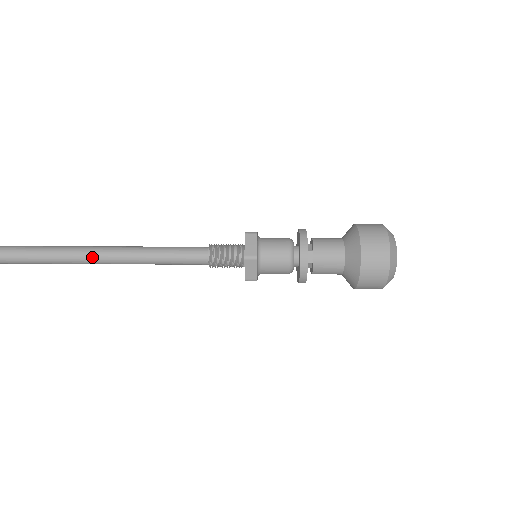
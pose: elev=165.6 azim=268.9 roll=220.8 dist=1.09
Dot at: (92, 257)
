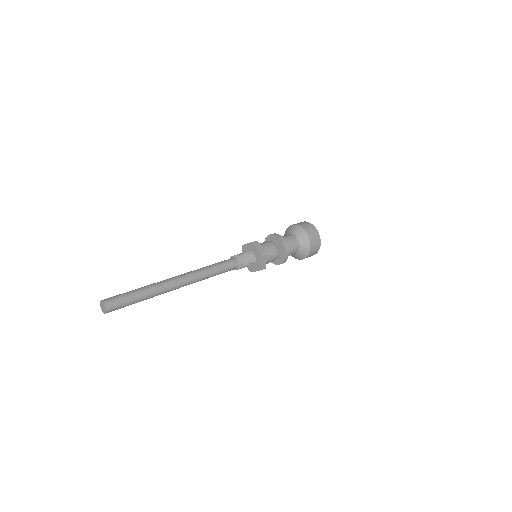
Dot at: (174, 285)
